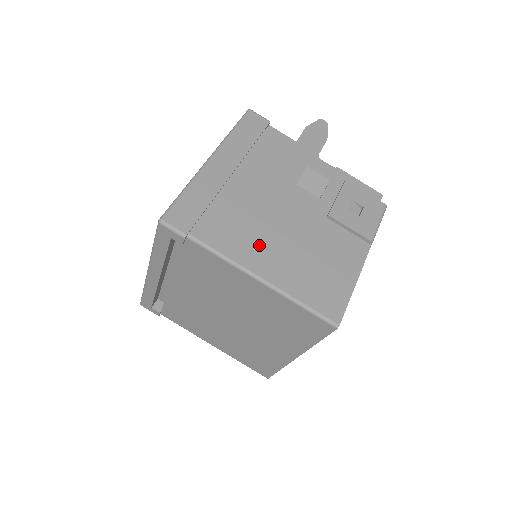
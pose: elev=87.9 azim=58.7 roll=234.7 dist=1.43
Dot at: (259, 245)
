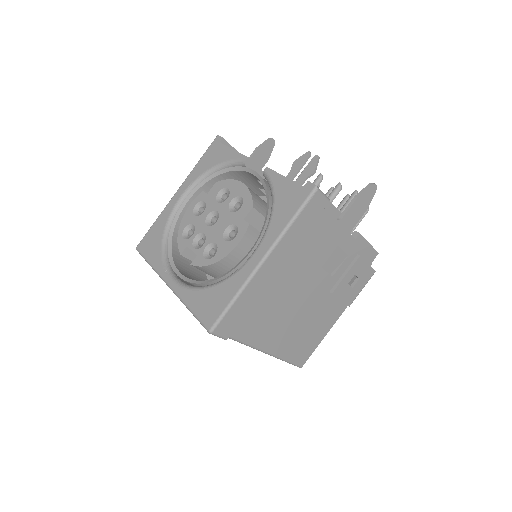
Dot at: (275, 330)
